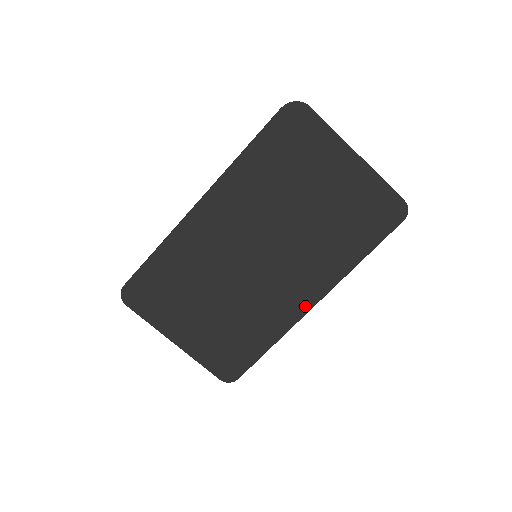
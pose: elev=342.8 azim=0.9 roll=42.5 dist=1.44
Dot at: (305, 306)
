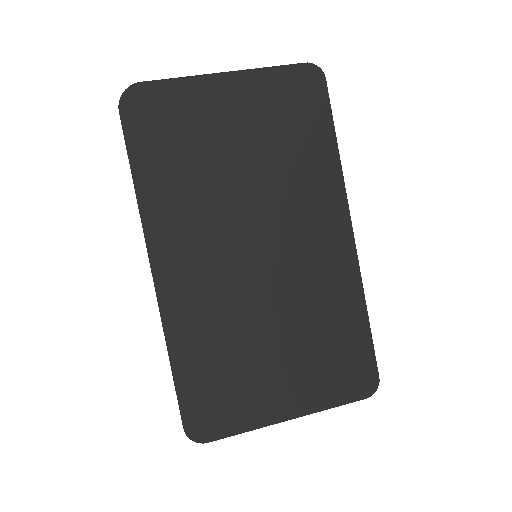
Dot at: (347, 243)
